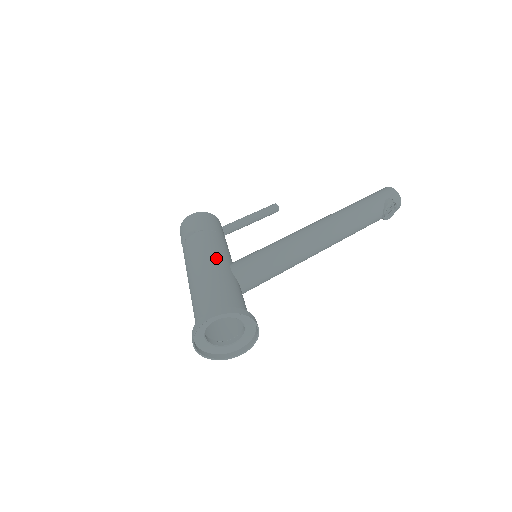
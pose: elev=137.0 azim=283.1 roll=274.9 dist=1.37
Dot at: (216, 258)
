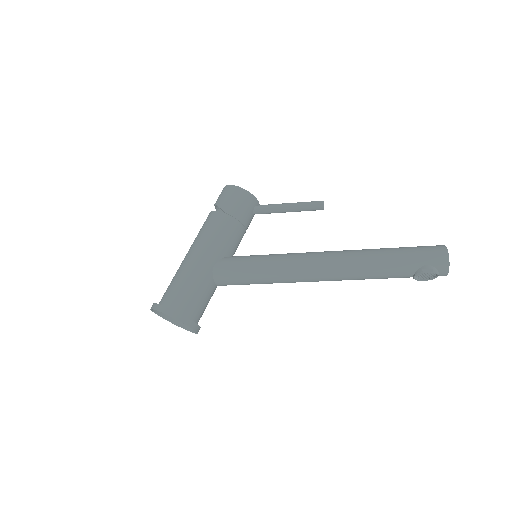
Dot at: (208, 251)
